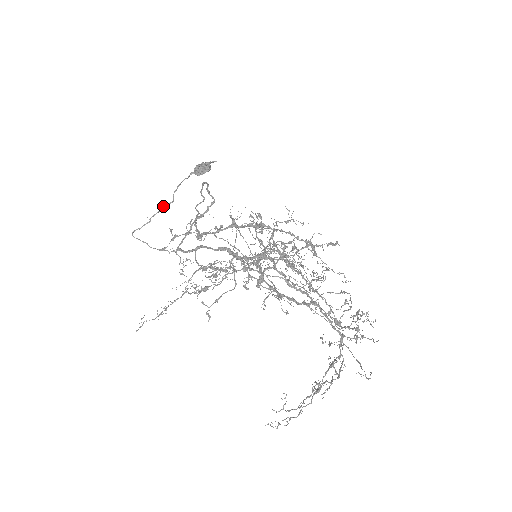
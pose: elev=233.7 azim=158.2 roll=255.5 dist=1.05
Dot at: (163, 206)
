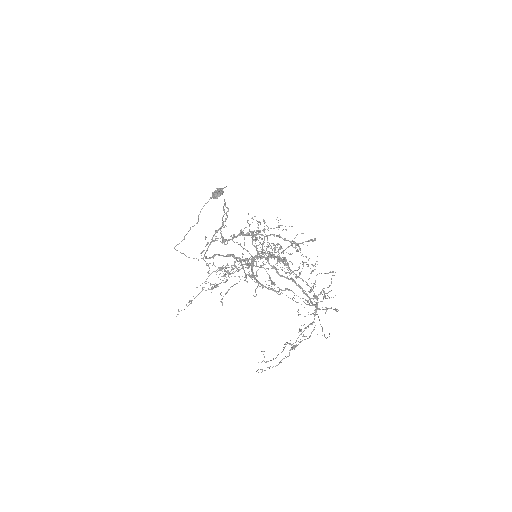
Dot at: (192, 226)
